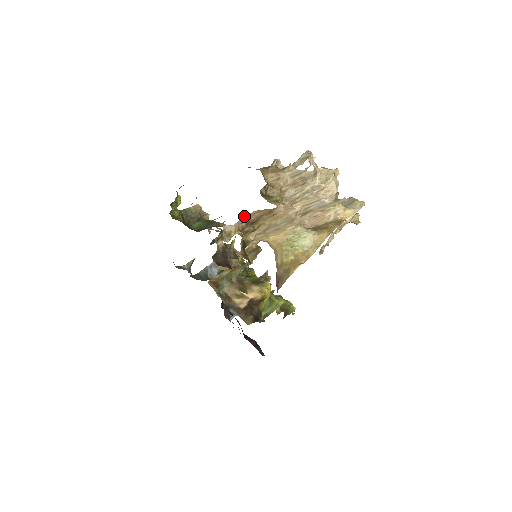
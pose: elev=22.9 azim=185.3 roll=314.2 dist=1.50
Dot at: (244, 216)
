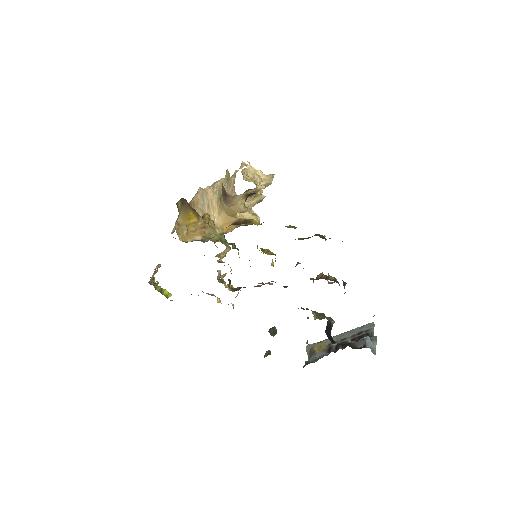
Dot at: occluded
